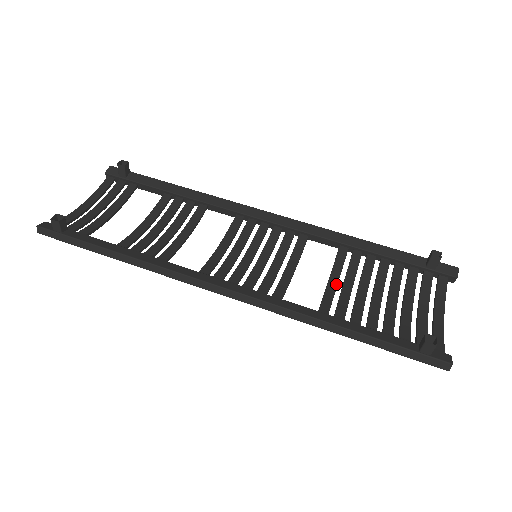
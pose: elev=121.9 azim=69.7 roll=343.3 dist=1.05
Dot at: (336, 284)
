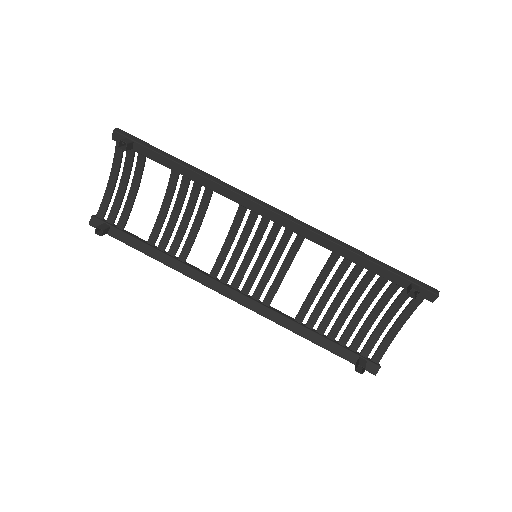
Dot at: (320, 287)
